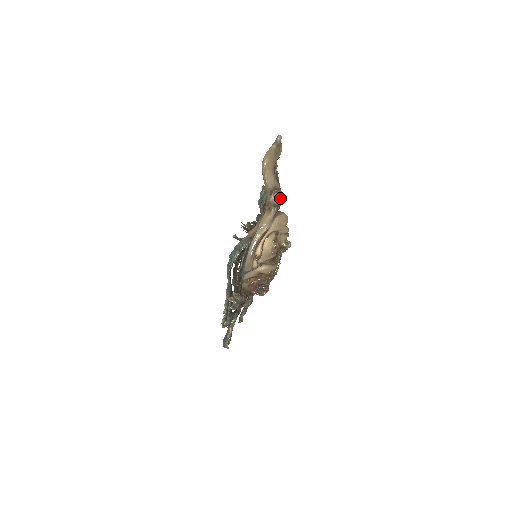
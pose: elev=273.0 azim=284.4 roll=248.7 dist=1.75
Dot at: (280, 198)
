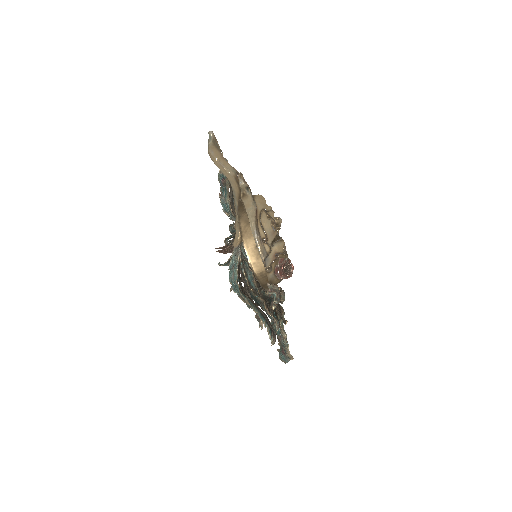
Dot at: occluded
